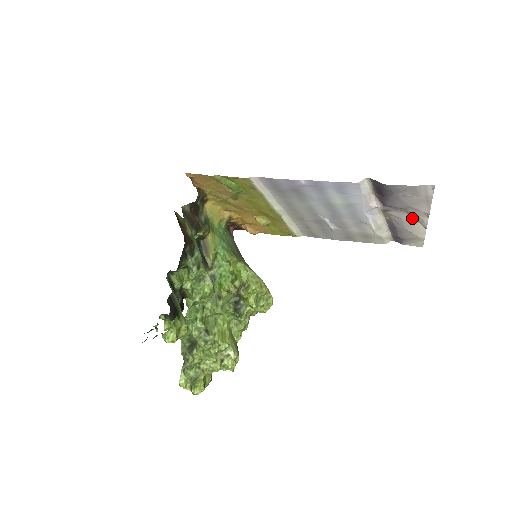
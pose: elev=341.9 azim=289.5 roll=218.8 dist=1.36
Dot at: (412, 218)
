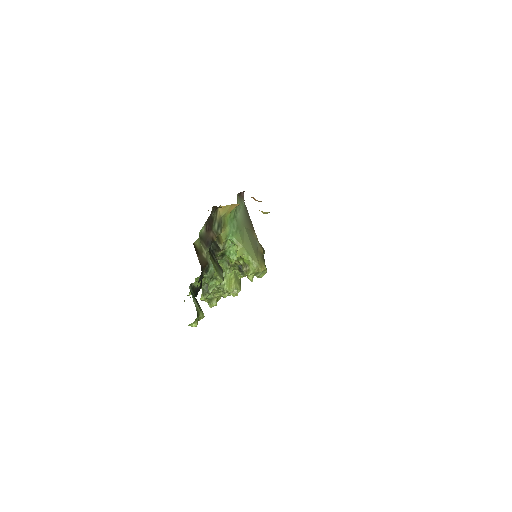
Dot at: occluded
